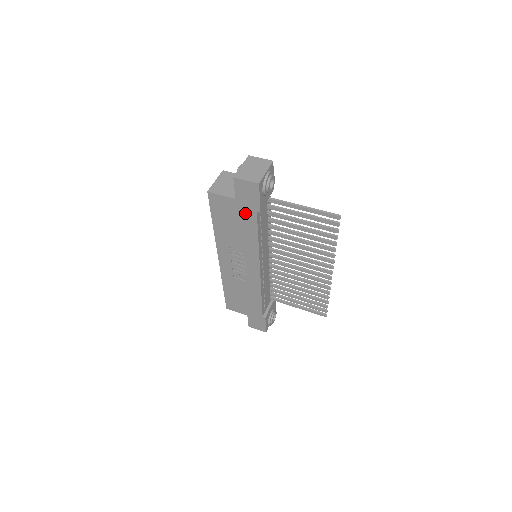
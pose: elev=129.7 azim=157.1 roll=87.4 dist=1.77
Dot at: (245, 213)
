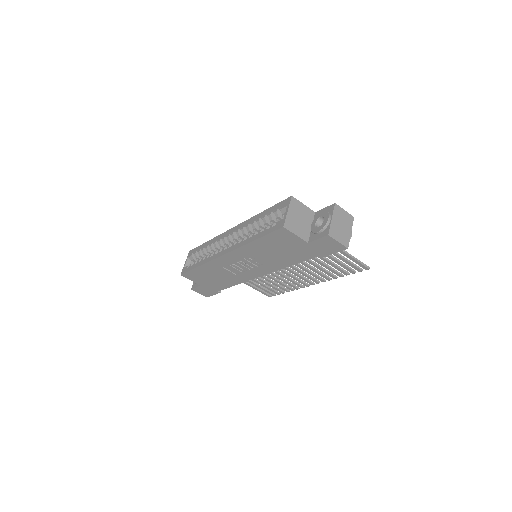
Dot at: (304, 252)
